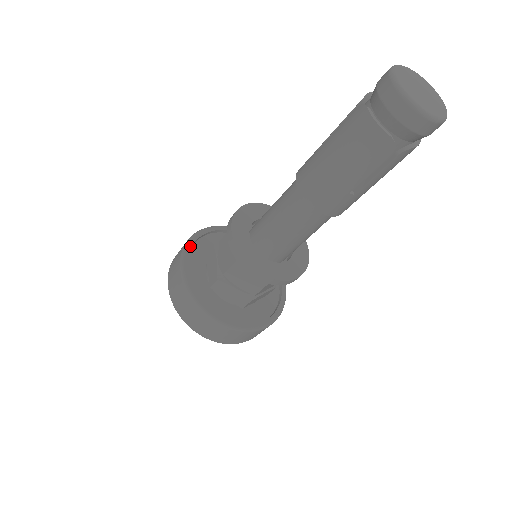
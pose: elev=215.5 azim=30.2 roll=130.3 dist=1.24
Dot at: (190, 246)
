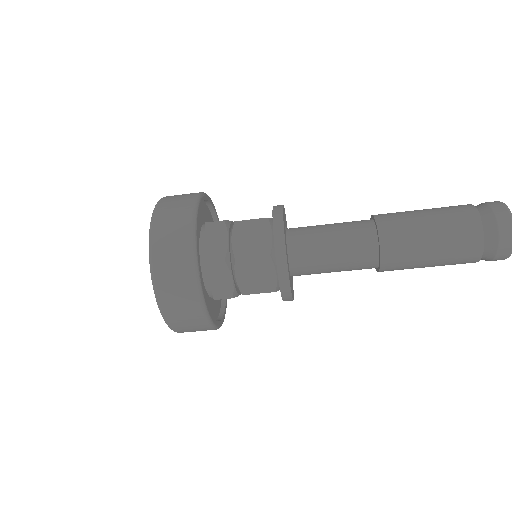
Dot at: (214, 207)
